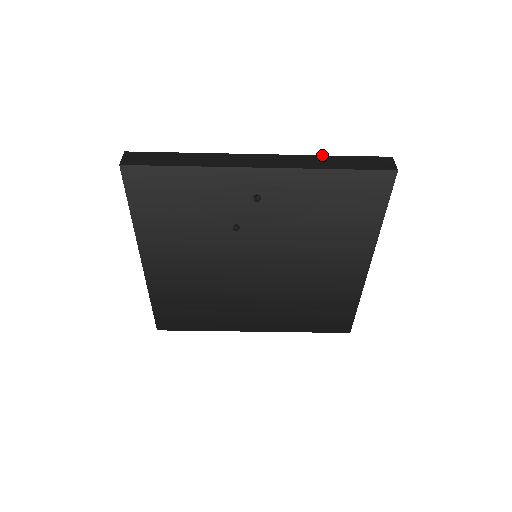
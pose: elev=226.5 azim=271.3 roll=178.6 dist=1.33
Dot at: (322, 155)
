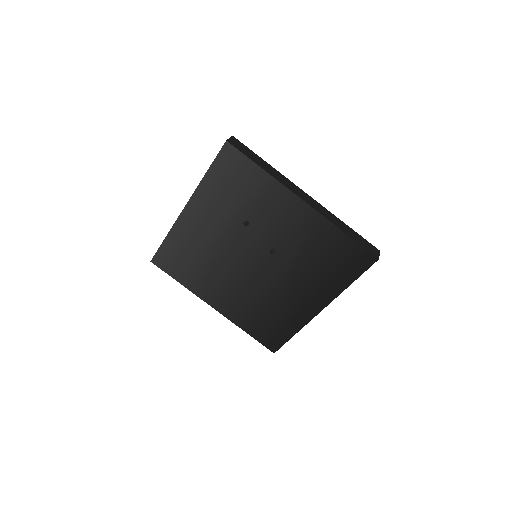
Dot at: occluded
